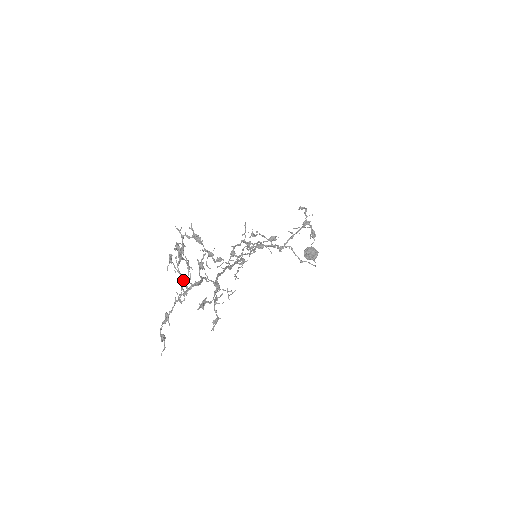
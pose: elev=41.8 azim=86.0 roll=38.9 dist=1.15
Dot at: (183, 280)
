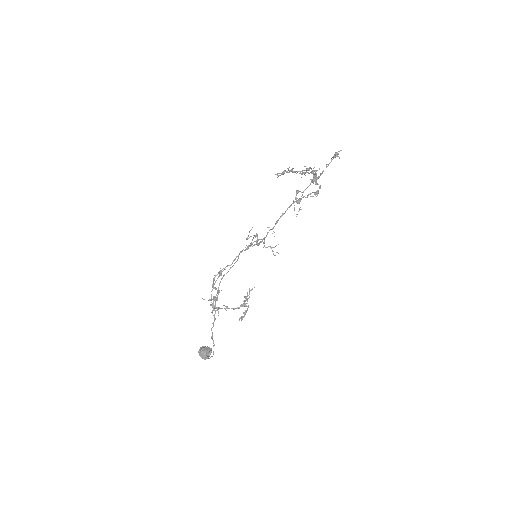
Dot at: occluded
